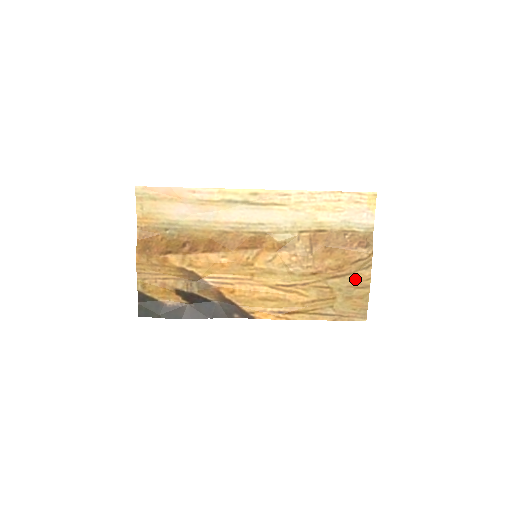
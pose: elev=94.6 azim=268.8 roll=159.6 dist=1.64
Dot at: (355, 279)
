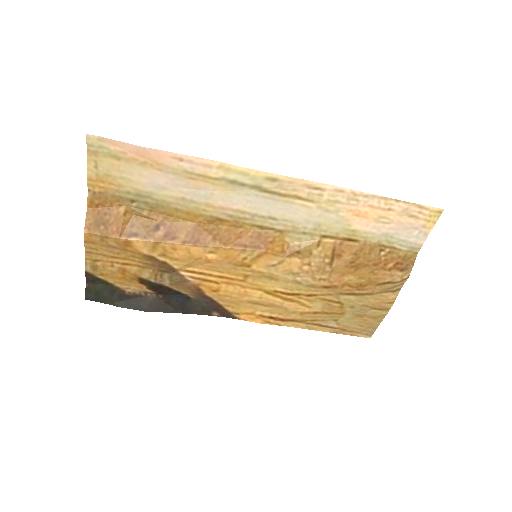
Dot at: (375, 300)
